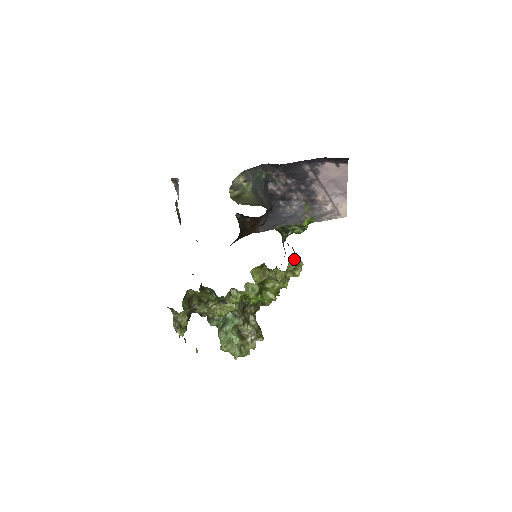
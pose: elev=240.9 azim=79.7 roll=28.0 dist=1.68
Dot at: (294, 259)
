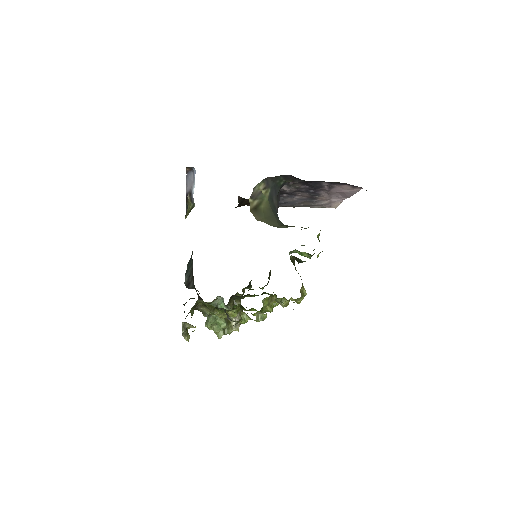
Dot at: occluded
